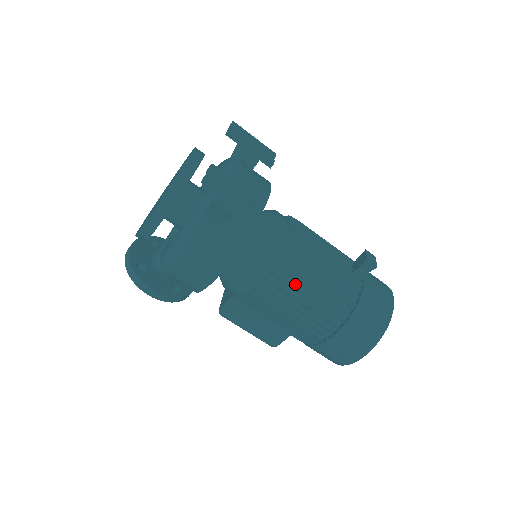
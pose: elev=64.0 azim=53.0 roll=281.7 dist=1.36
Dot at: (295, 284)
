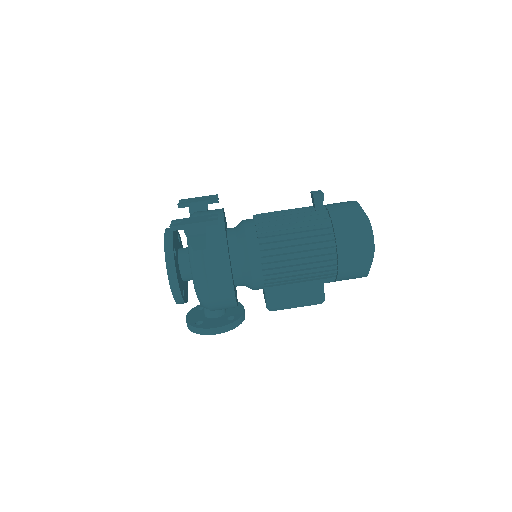
Dot at: (283, 245)
